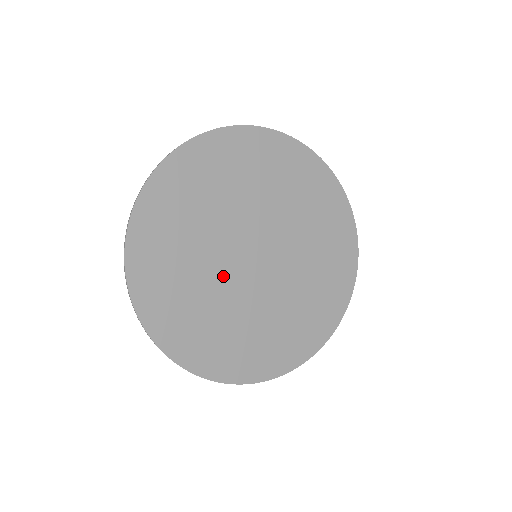
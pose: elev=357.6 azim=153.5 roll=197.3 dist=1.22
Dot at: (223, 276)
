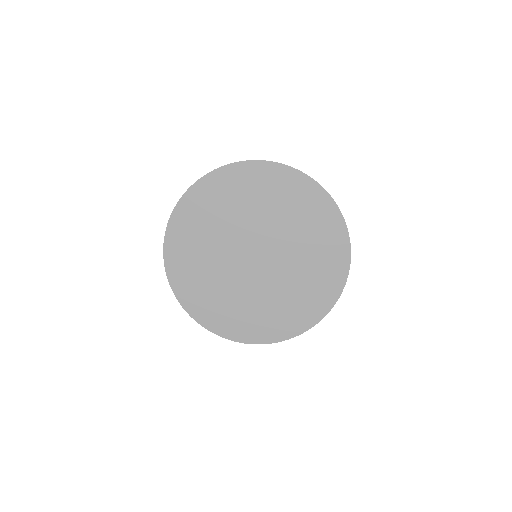
Dot at: (254, 285)
